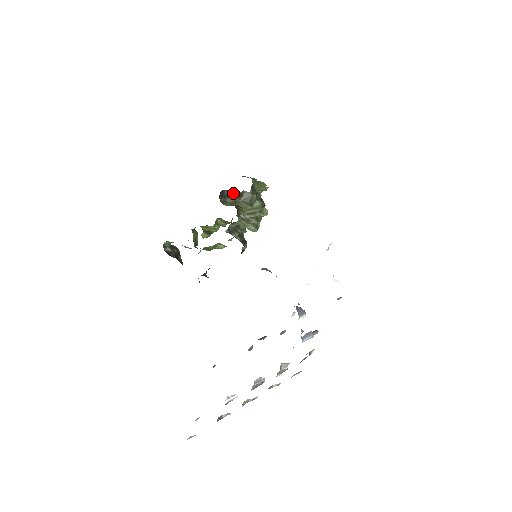
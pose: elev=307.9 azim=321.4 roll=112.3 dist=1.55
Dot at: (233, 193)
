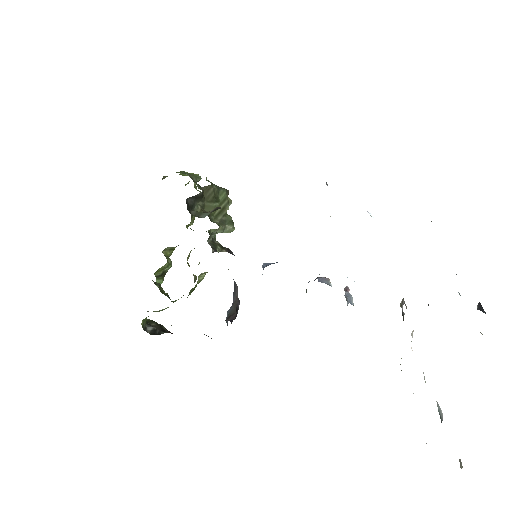
Dot at: (196, 198)
